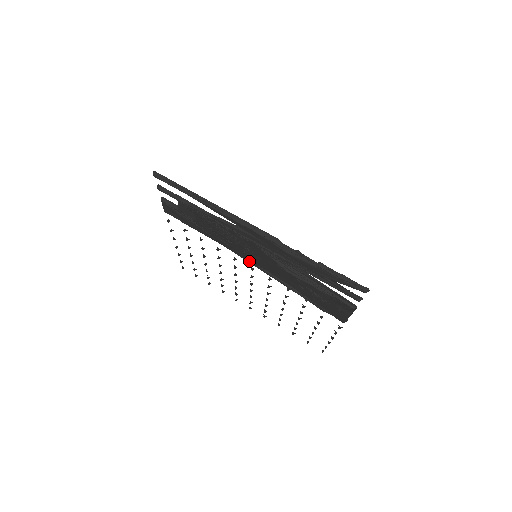
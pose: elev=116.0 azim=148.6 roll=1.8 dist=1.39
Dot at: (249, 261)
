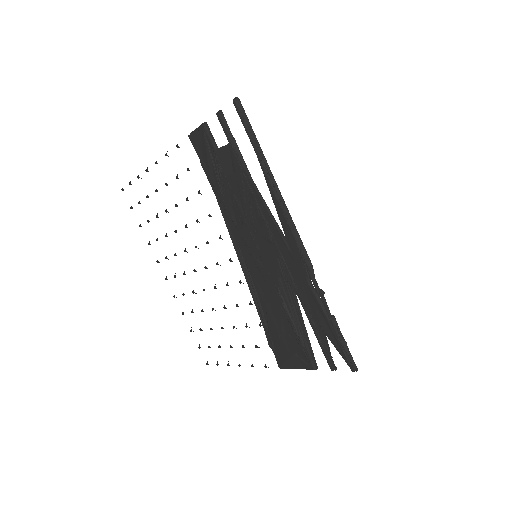
Dot at: (240, 253)
